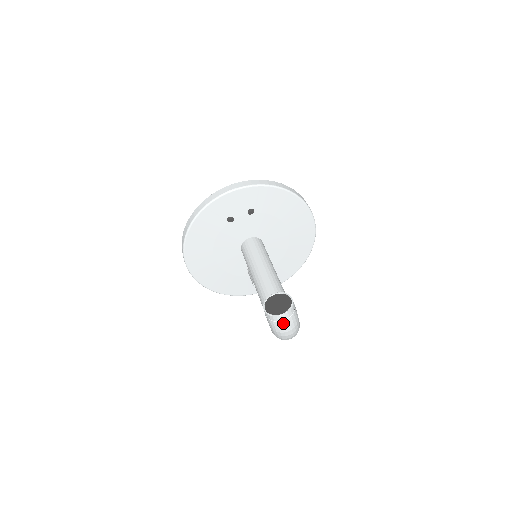
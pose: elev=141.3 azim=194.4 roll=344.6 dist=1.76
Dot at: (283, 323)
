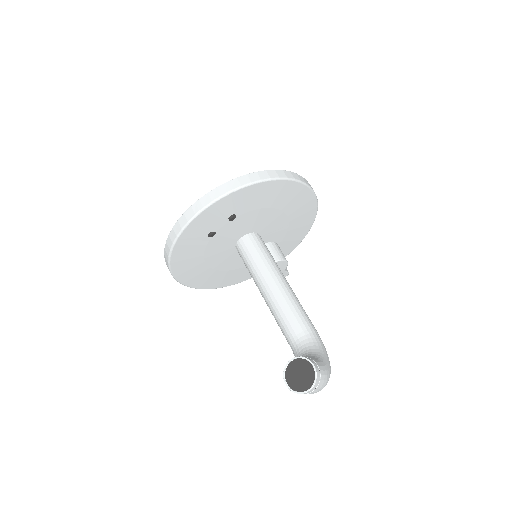
Dot at: (312, 392)
